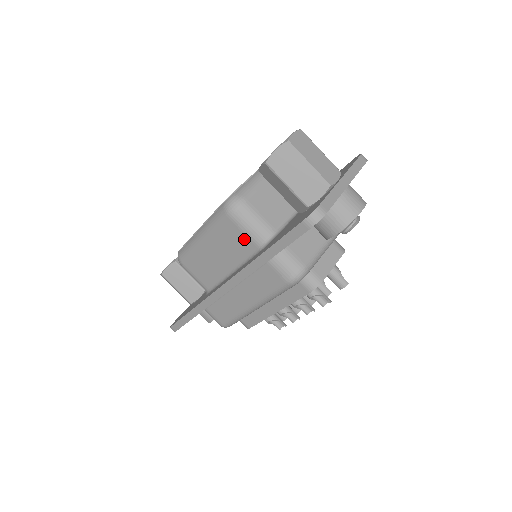
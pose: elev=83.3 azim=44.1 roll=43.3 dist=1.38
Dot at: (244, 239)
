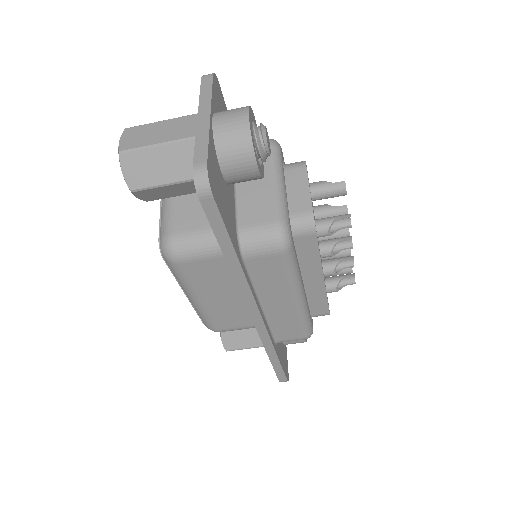
Dot at: (212, 263)
